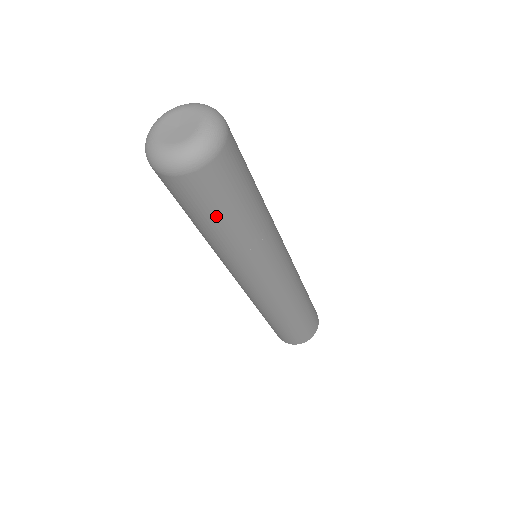
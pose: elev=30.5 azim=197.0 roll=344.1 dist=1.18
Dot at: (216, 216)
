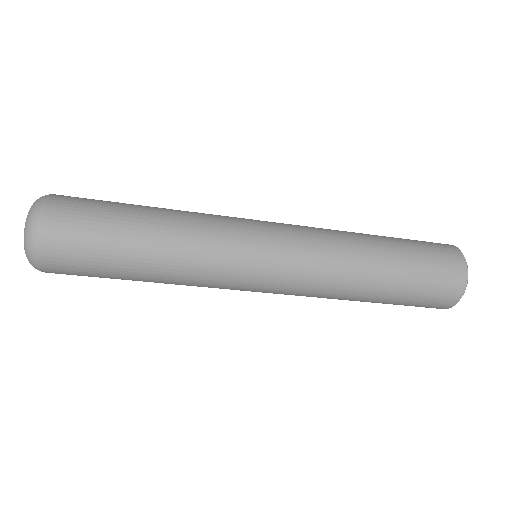
Dot at: (112, 275)
